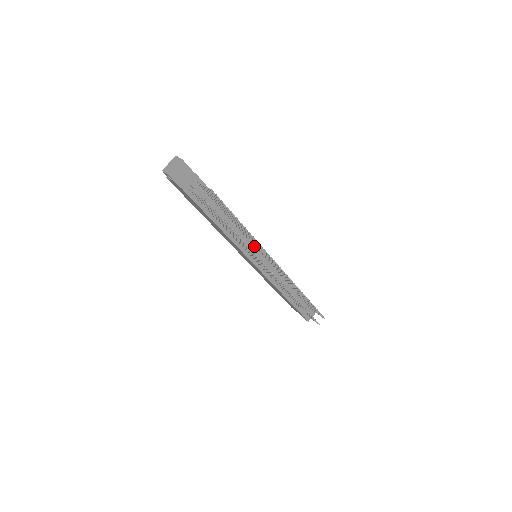
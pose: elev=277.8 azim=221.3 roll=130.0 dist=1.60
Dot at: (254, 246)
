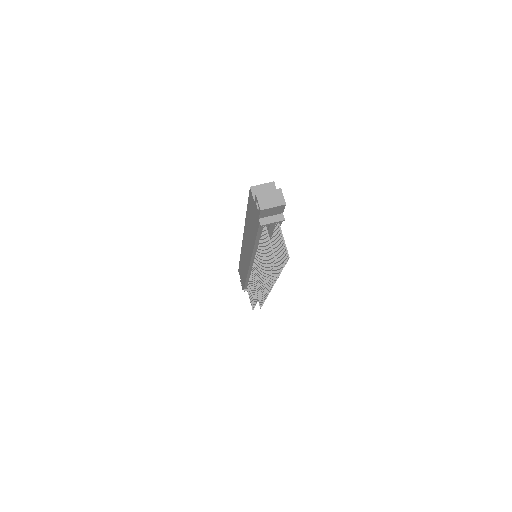
Dot at: occluded
